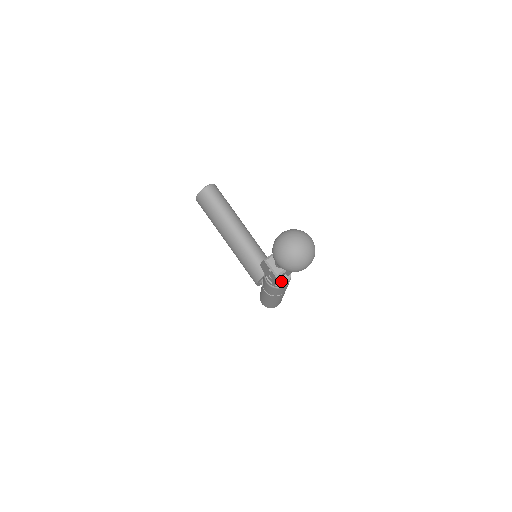
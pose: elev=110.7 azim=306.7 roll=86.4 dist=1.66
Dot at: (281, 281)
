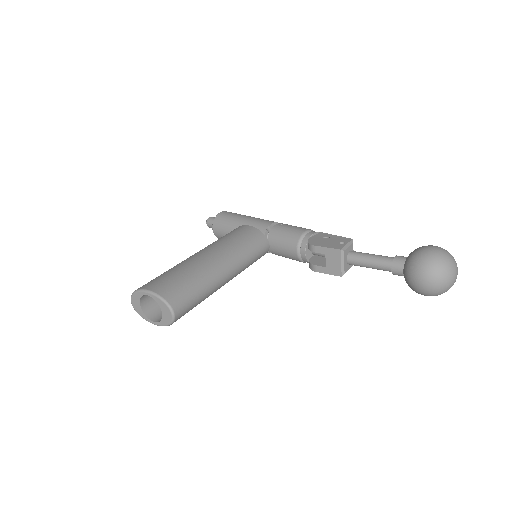
Dot at: occluded
